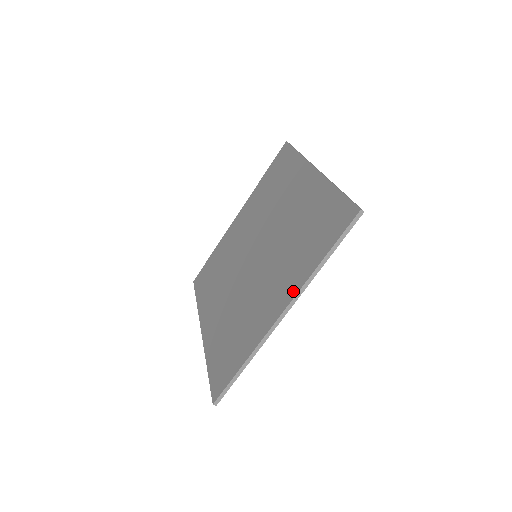
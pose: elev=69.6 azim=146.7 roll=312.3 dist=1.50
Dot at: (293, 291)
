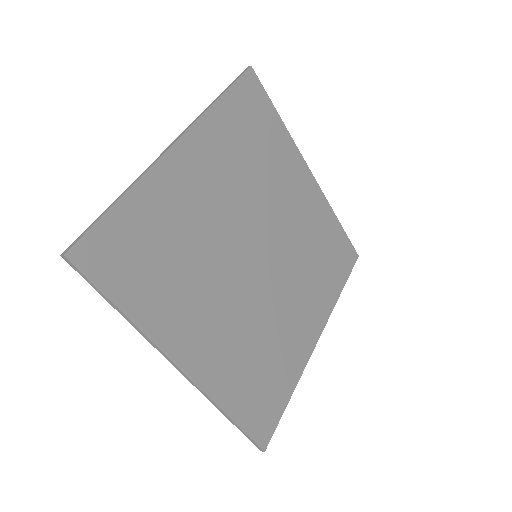
Dot at: (194, 133)
